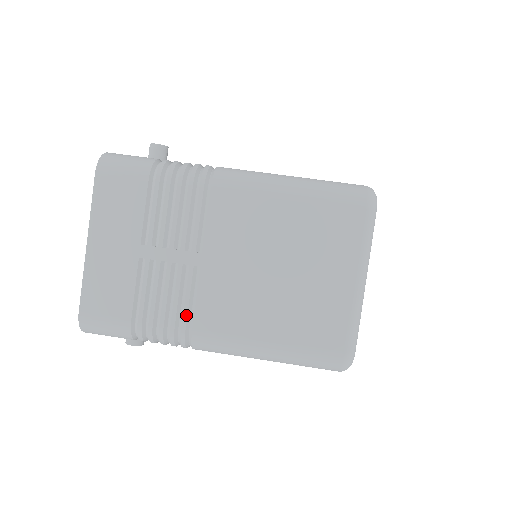
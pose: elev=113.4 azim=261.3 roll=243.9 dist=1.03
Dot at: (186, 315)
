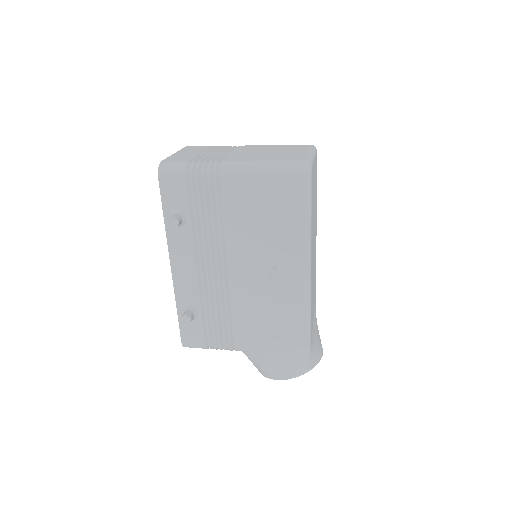
Dot at: (220, 159)
